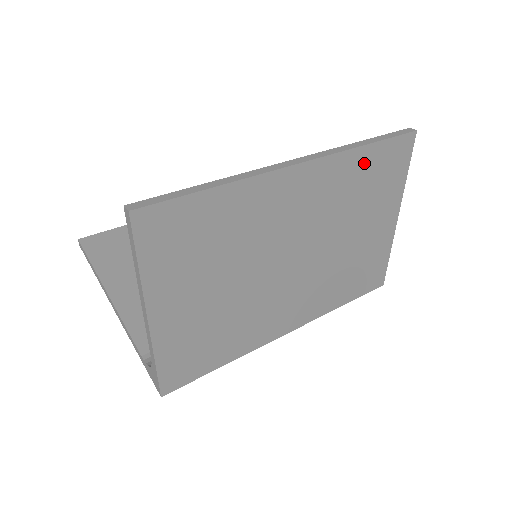
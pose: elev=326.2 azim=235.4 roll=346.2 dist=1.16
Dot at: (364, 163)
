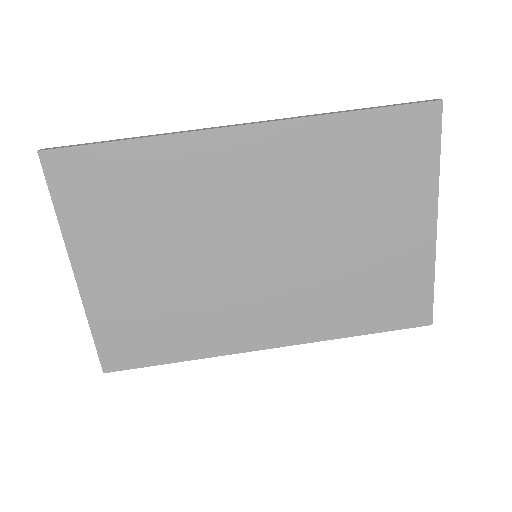
Dot at: (351, 137)
